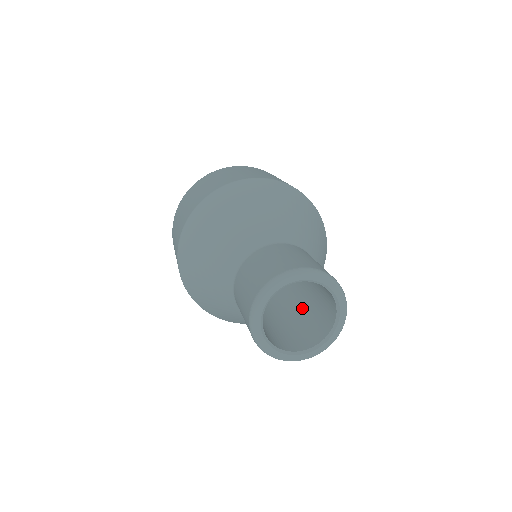
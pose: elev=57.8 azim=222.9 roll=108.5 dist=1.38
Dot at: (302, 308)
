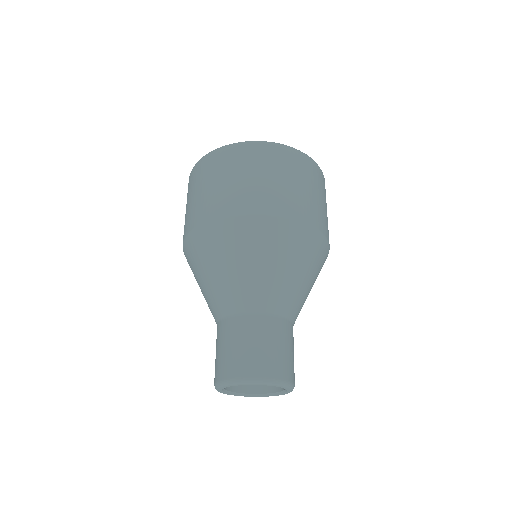
Dot at: occluded
